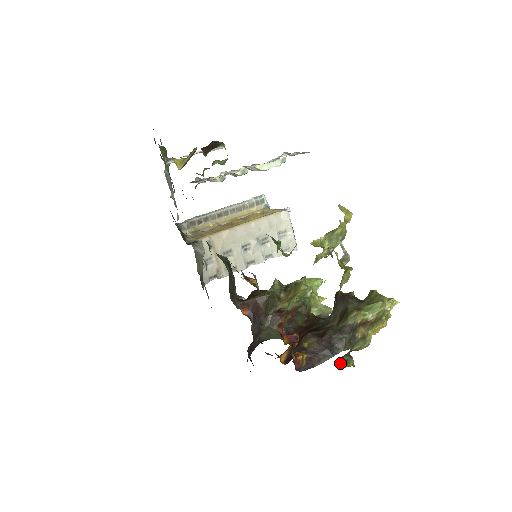
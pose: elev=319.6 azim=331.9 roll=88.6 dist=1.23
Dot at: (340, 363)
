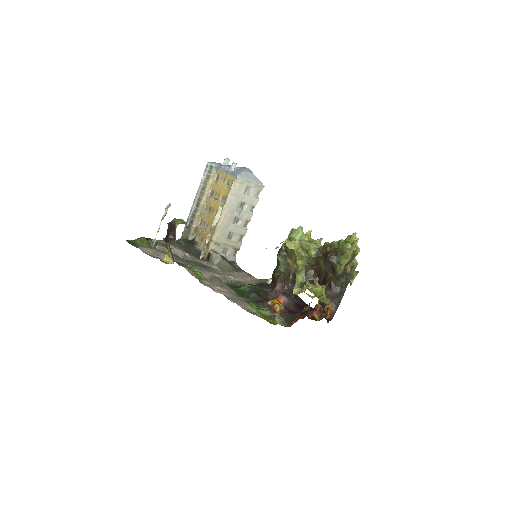
Dot at: occluded
